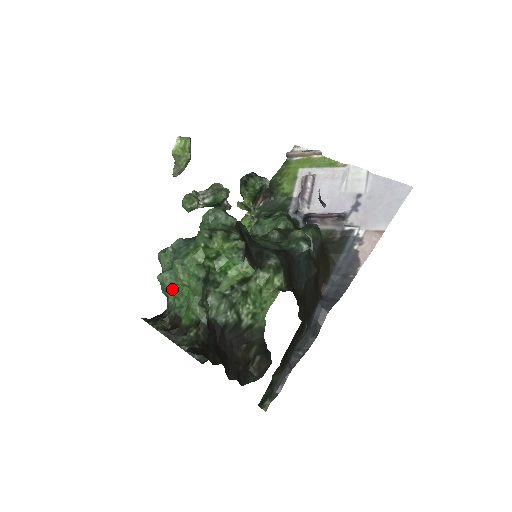
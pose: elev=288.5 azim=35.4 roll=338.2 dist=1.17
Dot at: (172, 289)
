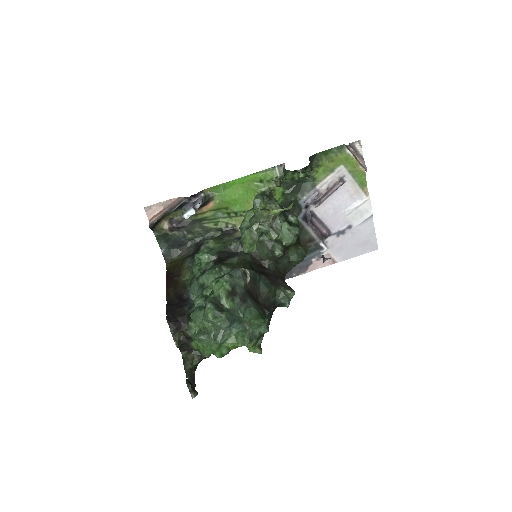
Dot at: occluded
